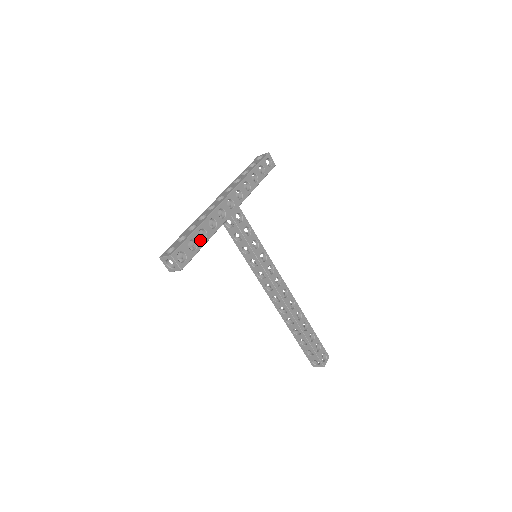
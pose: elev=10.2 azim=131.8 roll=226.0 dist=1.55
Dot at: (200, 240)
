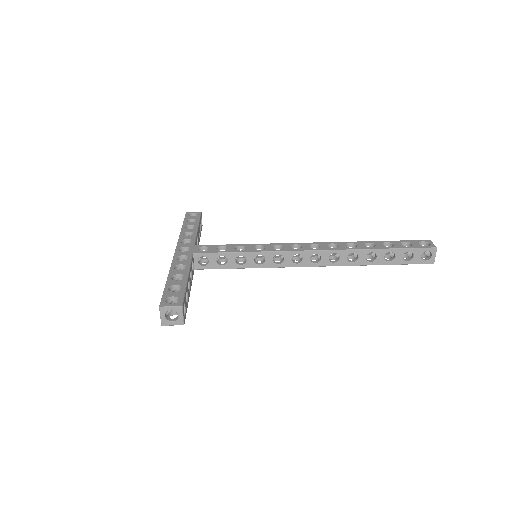
Dot at: (179, 282)
